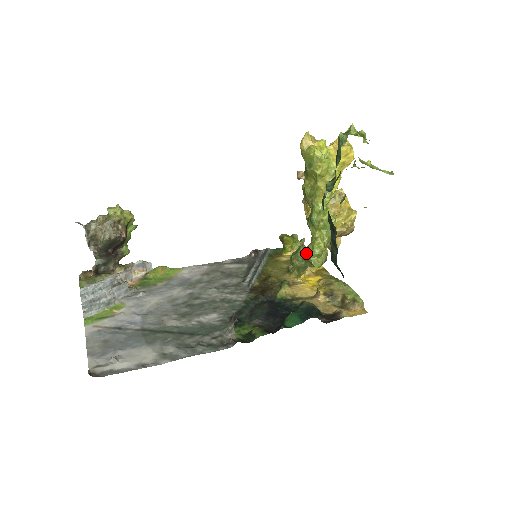
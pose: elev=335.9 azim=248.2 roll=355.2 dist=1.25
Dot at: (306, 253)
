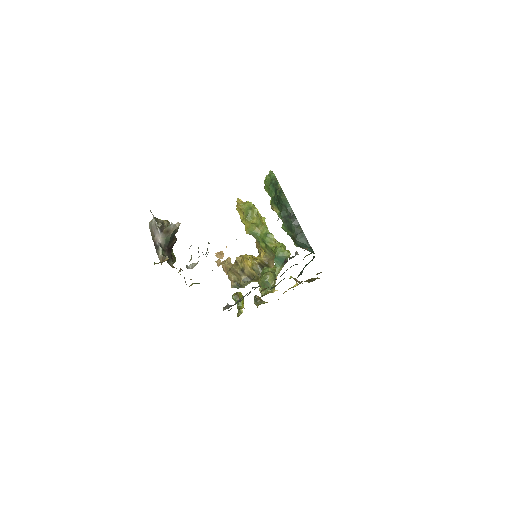
Dot at: (279, 249)
